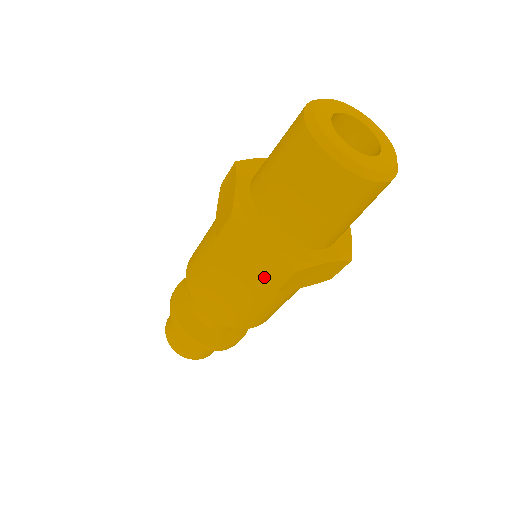
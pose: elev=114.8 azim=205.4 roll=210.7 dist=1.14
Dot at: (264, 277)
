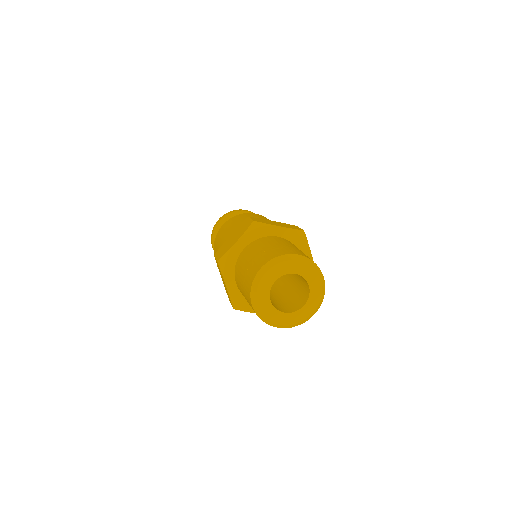
Dot at: (226, 291)
